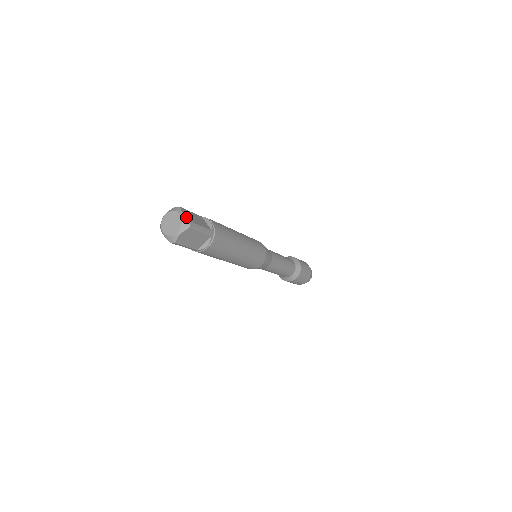
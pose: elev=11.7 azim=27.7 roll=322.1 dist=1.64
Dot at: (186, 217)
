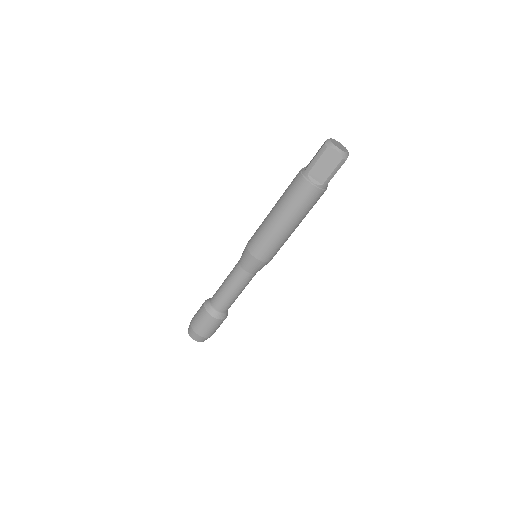
Dot at: occluded
